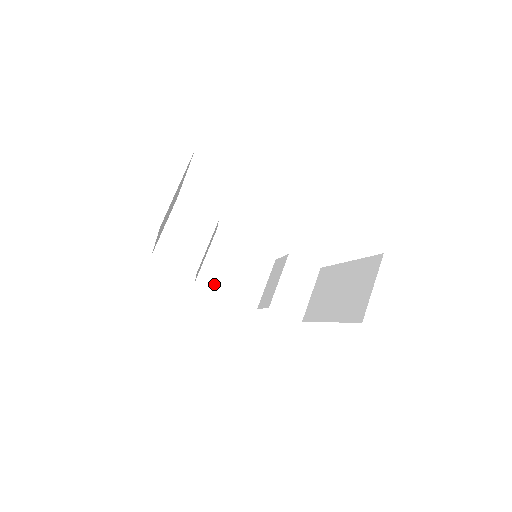
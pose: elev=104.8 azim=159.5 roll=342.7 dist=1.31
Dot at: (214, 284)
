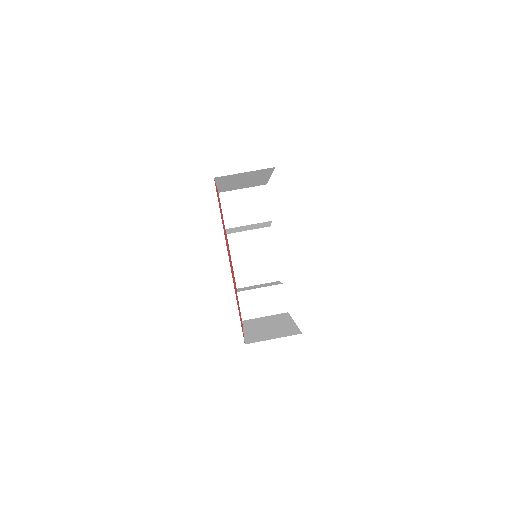
Dot at: (233, 248)
